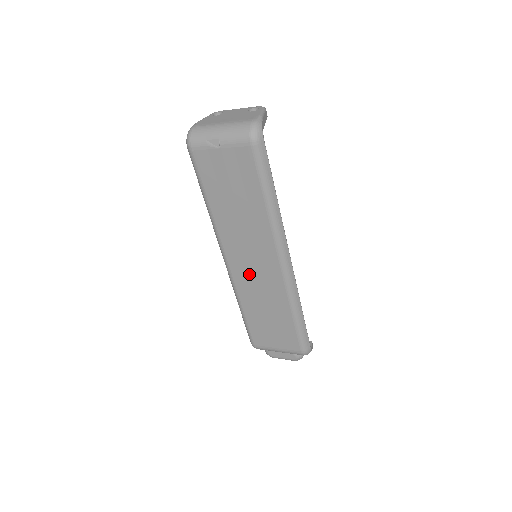
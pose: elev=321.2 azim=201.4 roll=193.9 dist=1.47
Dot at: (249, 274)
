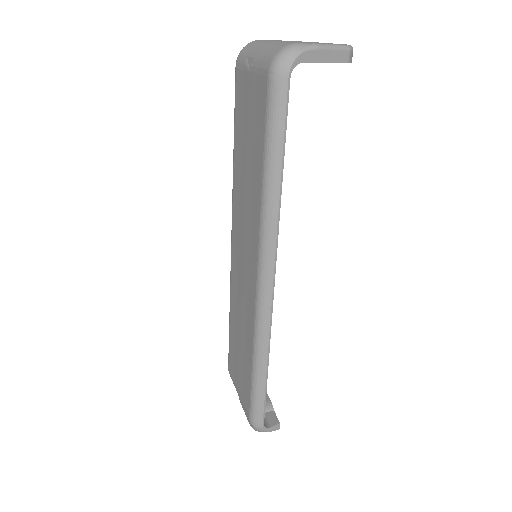
Dot at: (239, 273)
